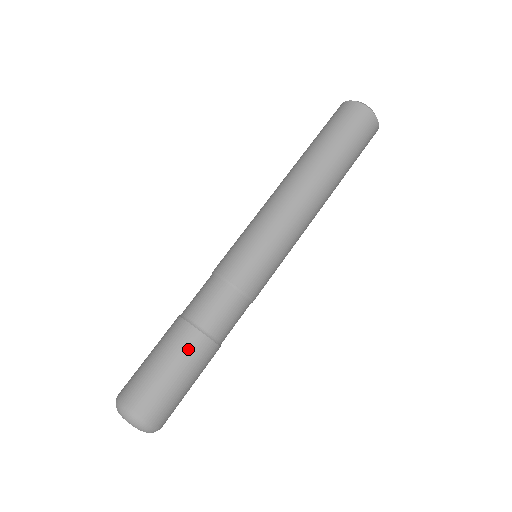
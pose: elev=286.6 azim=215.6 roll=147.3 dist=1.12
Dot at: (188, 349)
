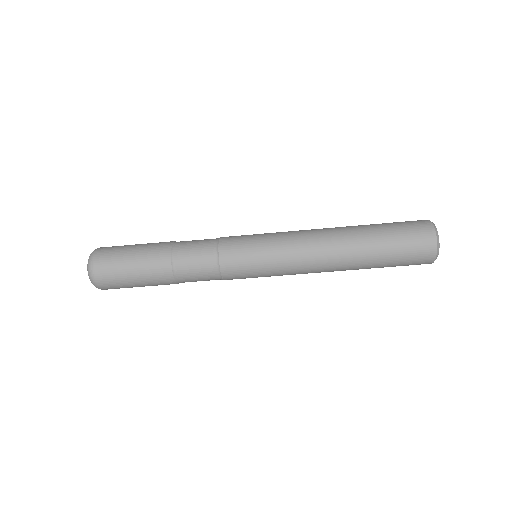
Dot at: (156, 273)
